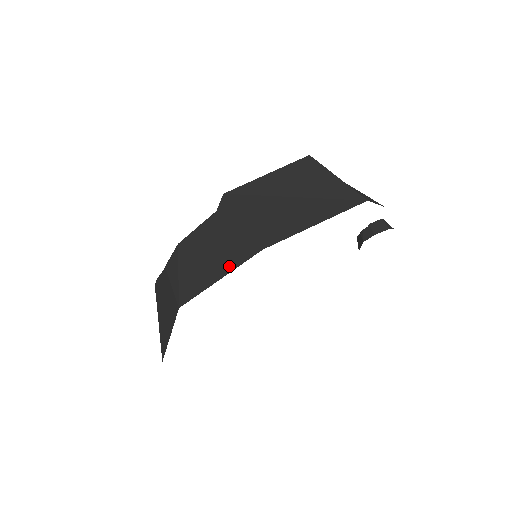
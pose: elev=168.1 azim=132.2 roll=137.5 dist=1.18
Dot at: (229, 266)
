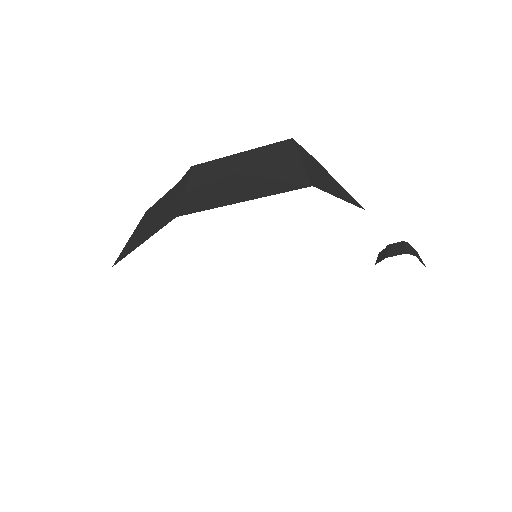
Dot at: (153, 232)
